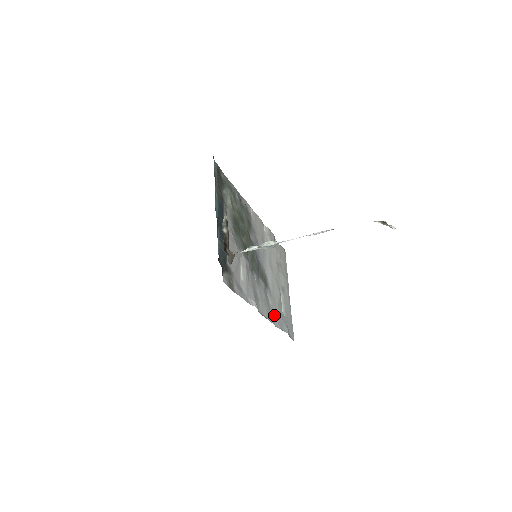
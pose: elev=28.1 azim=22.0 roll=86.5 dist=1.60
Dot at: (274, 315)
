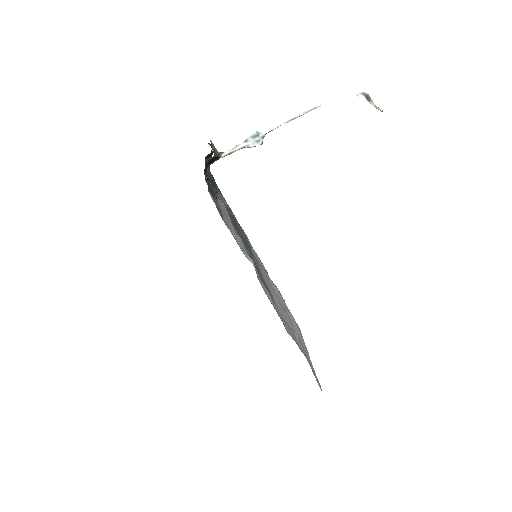
Dot at: occluded
